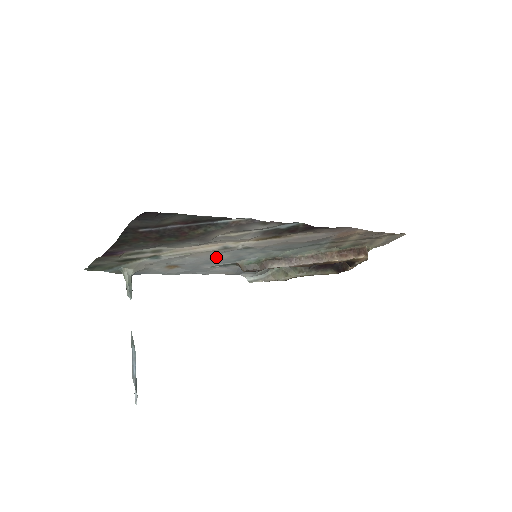
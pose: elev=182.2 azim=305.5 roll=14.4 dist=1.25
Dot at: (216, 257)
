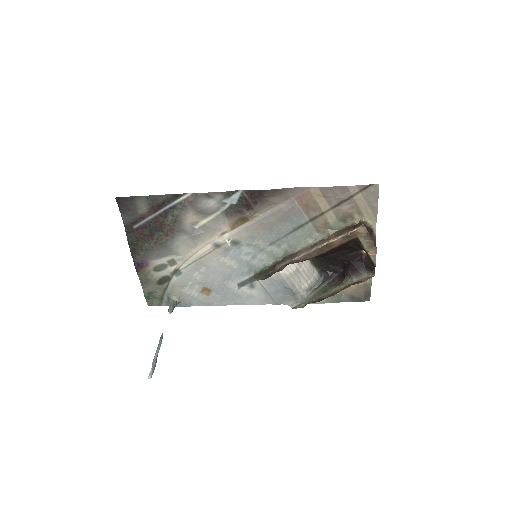
Dot at: (225, 266)
